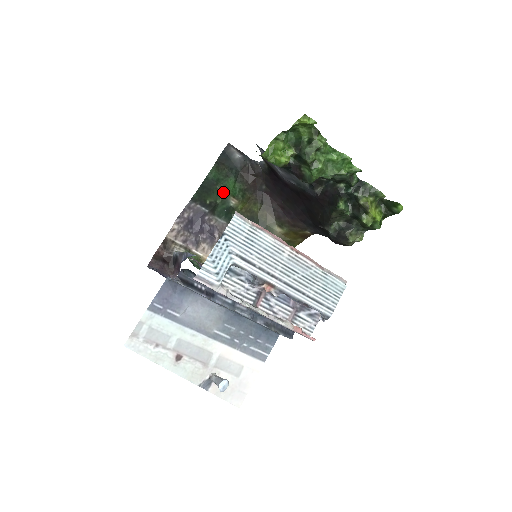
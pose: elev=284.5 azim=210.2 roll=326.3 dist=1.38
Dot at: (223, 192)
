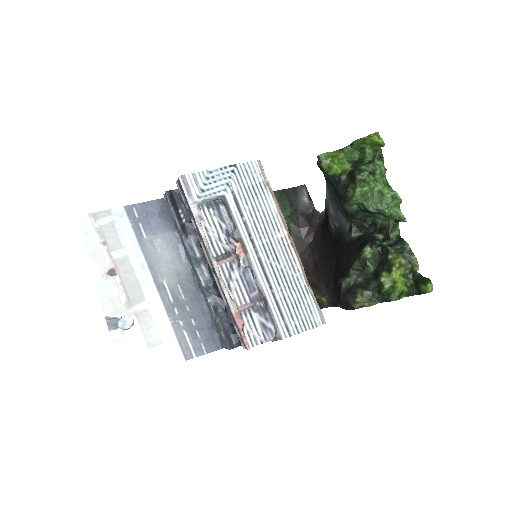
Dot at: occluded
